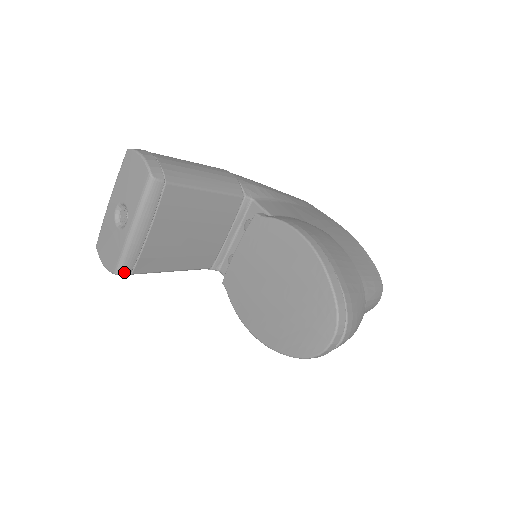
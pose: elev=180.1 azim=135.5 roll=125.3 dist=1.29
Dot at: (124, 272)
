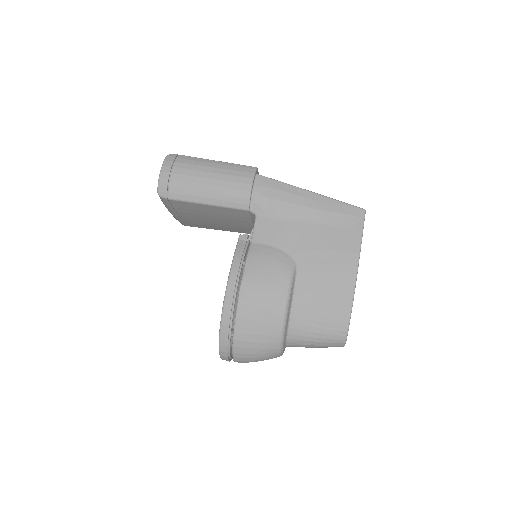
Dot at: (183, 224)
